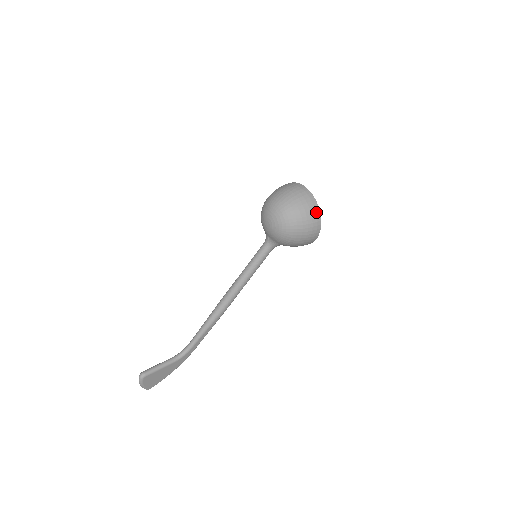
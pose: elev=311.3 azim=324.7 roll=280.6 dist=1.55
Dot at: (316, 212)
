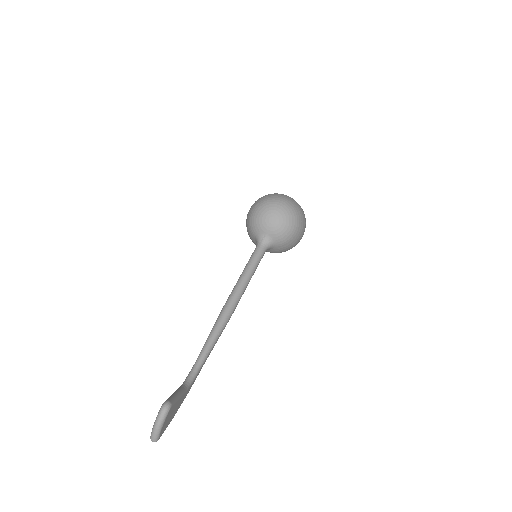
Dot at: (304, 214)
